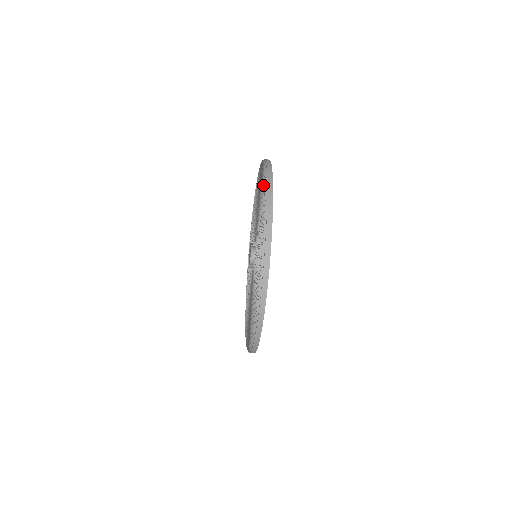
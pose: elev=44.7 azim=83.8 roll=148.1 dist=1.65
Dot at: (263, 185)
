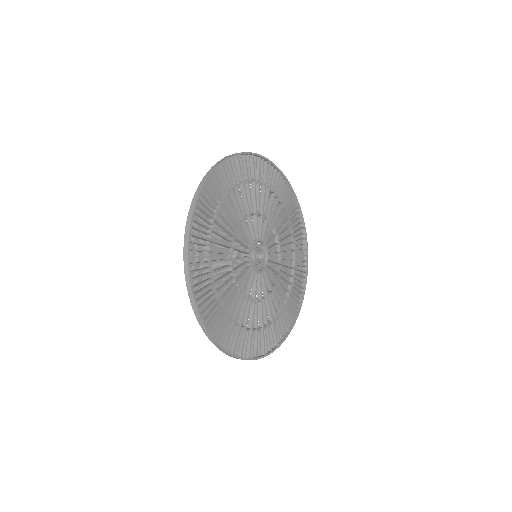
Dot at: (214, 187)
